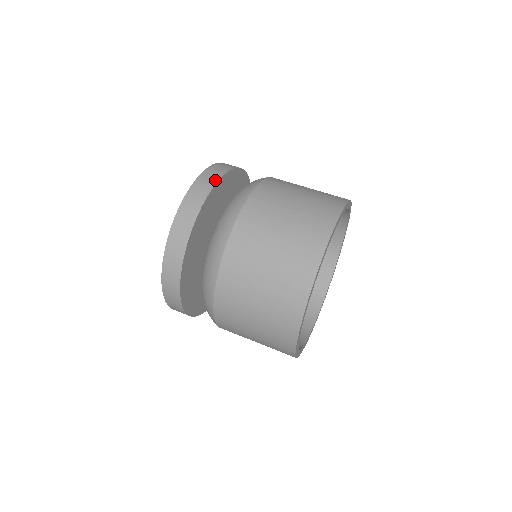
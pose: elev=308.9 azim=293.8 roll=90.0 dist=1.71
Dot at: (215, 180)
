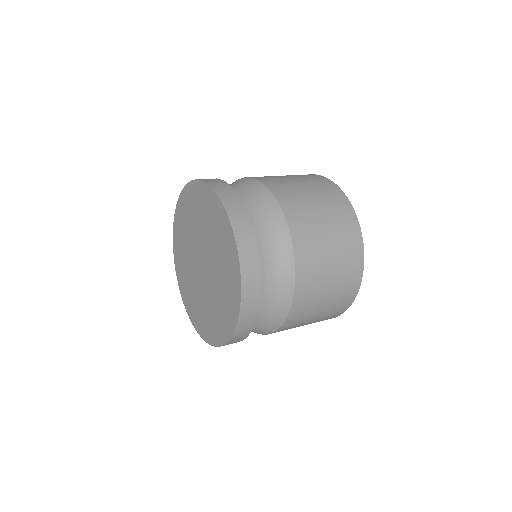
Dot at: occluded
